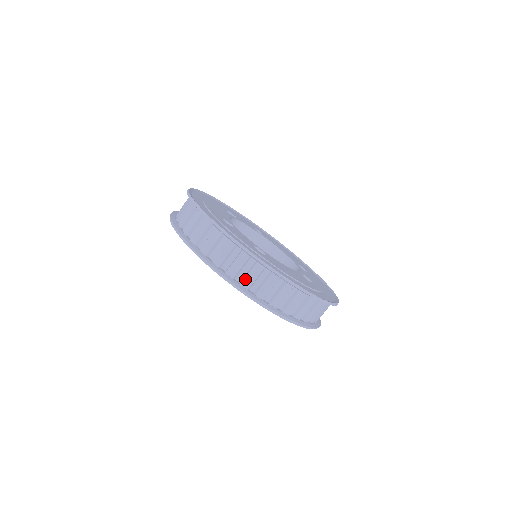
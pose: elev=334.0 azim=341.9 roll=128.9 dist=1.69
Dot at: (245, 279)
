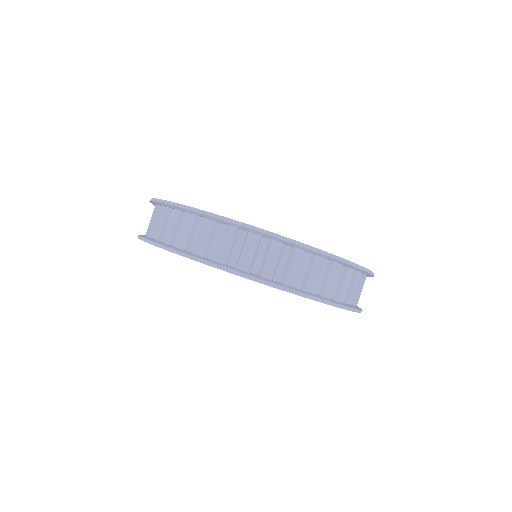
Dot at: (351, 296)
